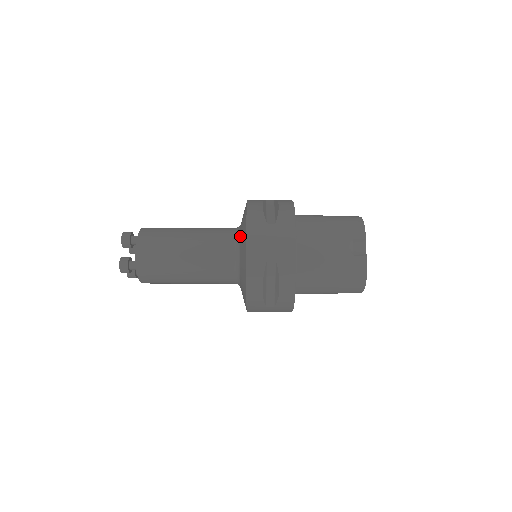
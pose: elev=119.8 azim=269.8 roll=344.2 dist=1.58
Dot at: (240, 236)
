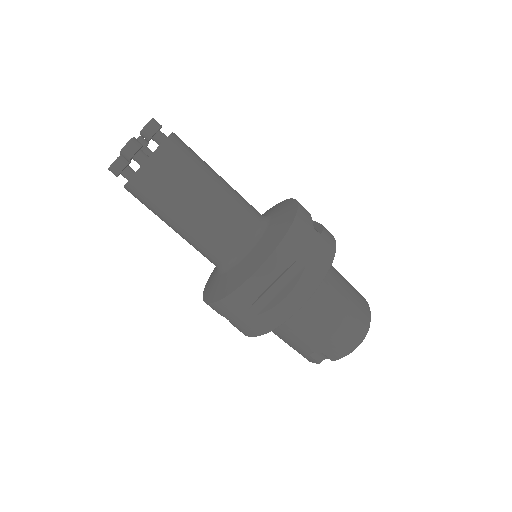
Dot at: (232, 270)
